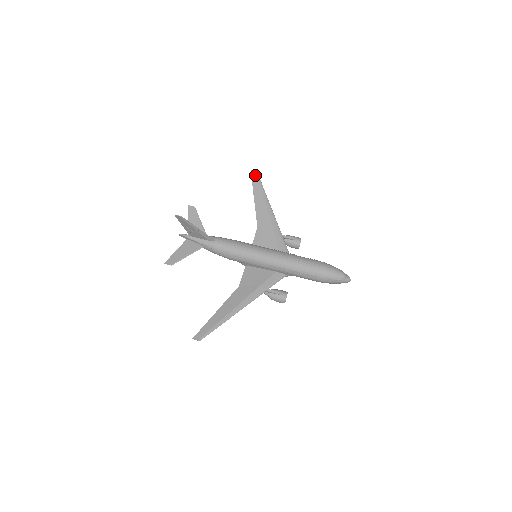
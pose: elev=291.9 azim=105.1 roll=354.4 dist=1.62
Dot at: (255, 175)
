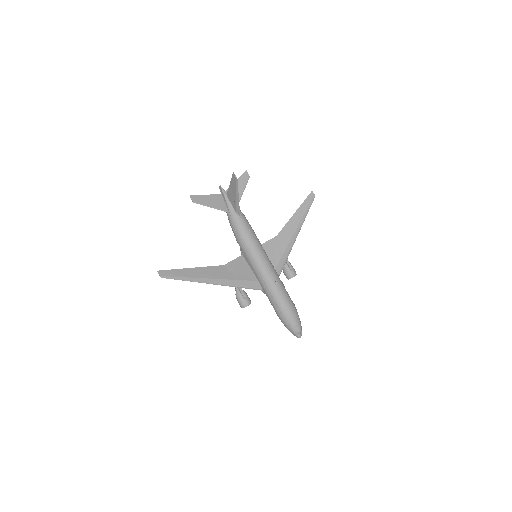
Dot at: (311, 198)
